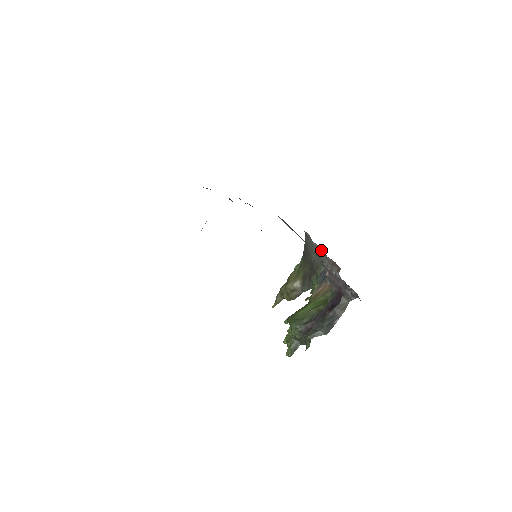
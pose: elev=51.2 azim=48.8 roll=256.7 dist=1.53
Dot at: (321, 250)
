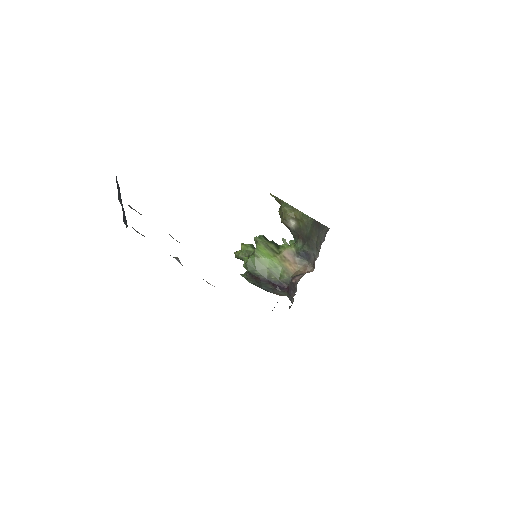
Dot at: (319, 251)
